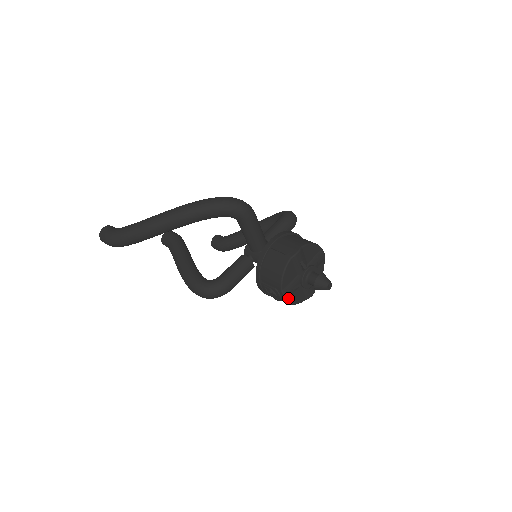
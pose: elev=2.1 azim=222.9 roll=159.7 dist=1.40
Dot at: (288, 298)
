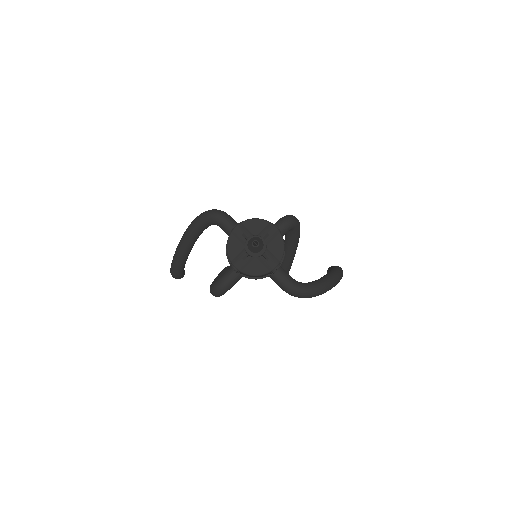
Dot at: (242, 269)
